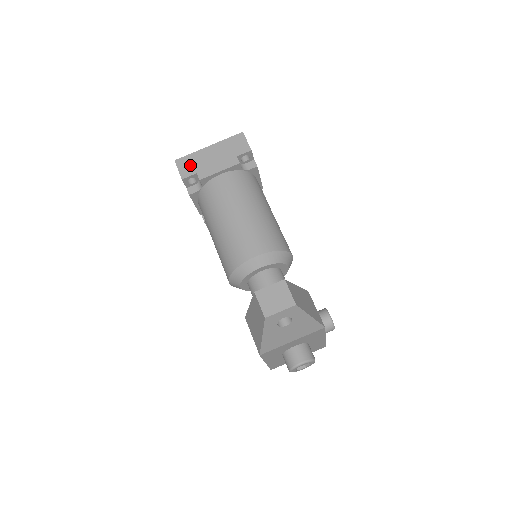
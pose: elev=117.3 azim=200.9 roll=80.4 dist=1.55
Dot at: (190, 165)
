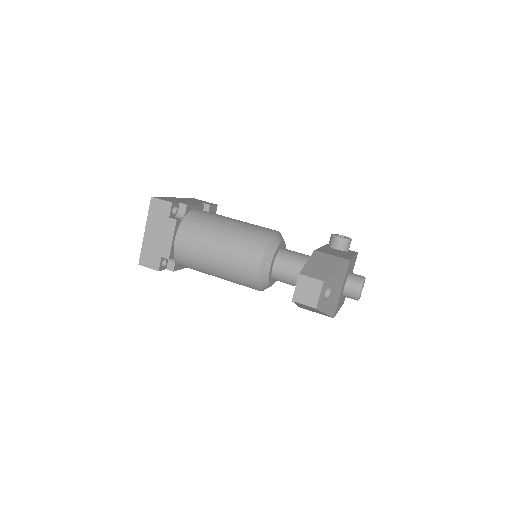
Dot at: (151, 257)
